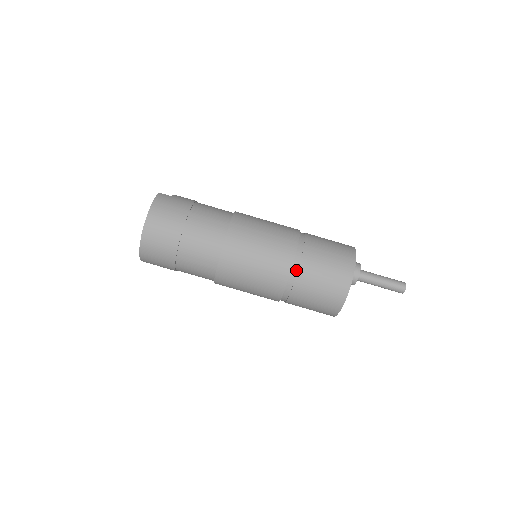
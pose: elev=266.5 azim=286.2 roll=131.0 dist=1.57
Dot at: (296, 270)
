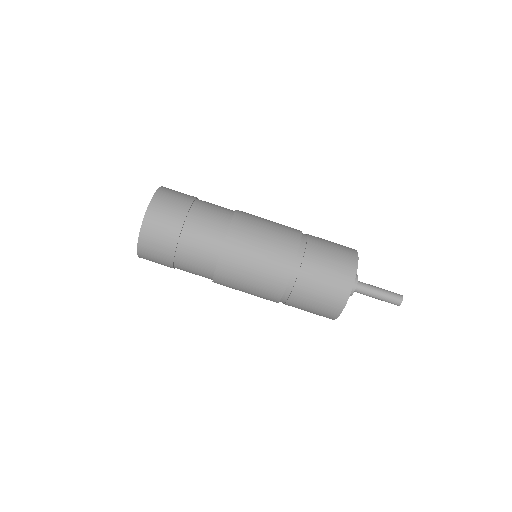
Dot at: (304, 246)
